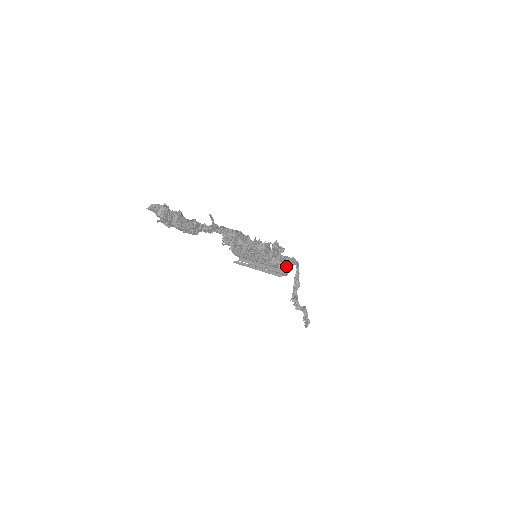
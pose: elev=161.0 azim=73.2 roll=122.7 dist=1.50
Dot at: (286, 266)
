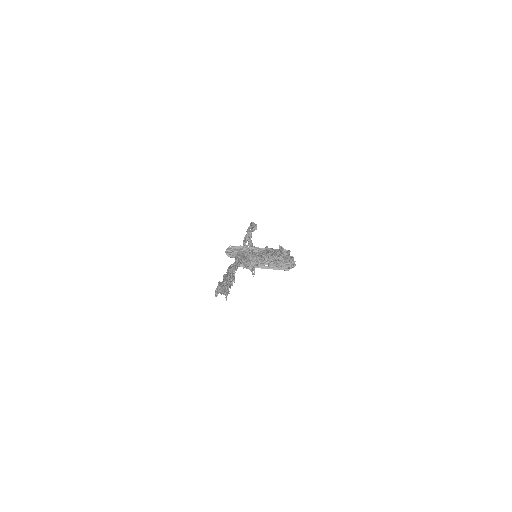
Dot at: (291, 261)
